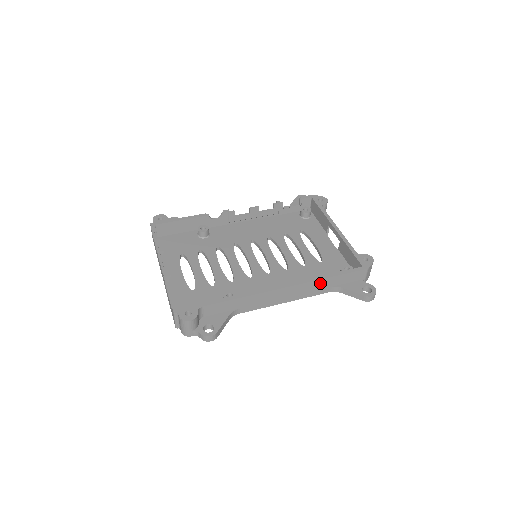
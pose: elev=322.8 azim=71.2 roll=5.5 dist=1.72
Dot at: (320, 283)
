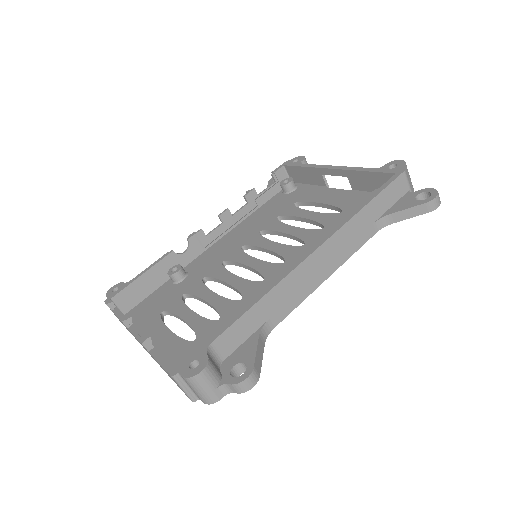
Dot at: (356, 223)
